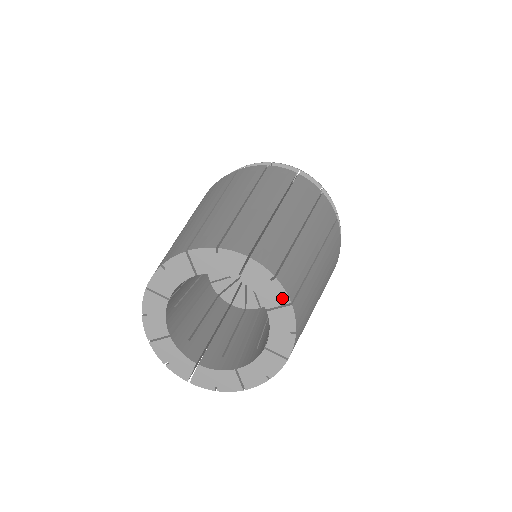
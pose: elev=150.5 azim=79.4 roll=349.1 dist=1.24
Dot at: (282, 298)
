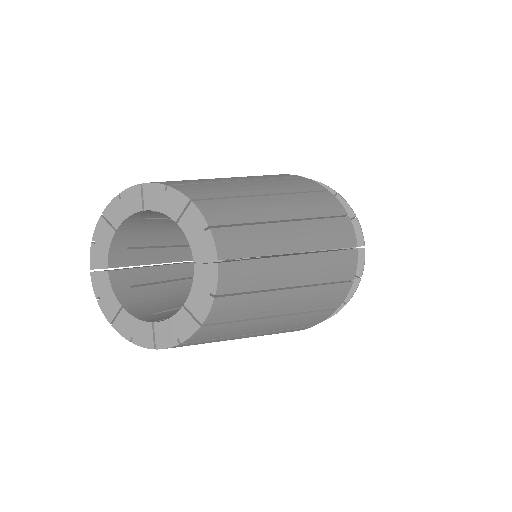
Dot at: (210, 253)
